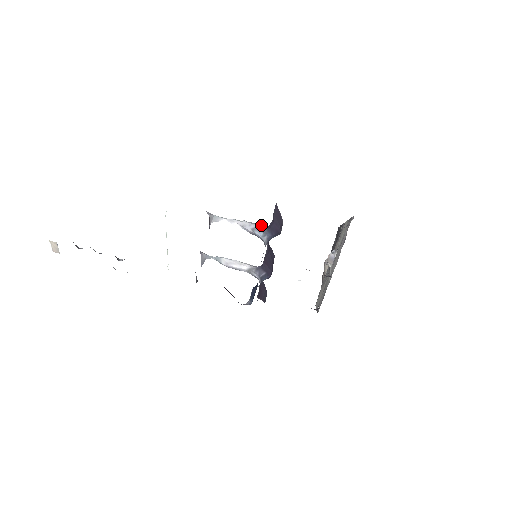
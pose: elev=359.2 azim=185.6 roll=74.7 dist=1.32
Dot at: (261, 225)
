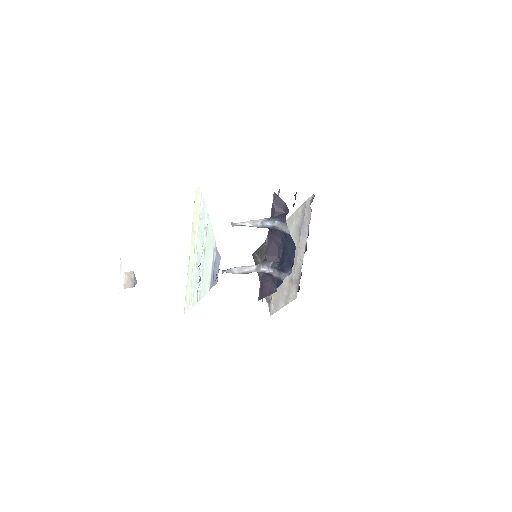
Dot at: (264, 219)
